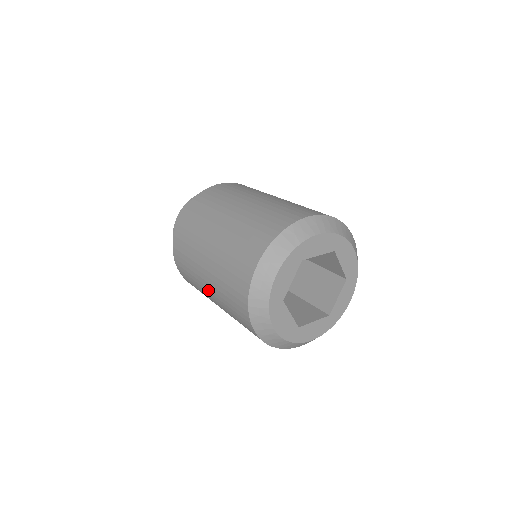
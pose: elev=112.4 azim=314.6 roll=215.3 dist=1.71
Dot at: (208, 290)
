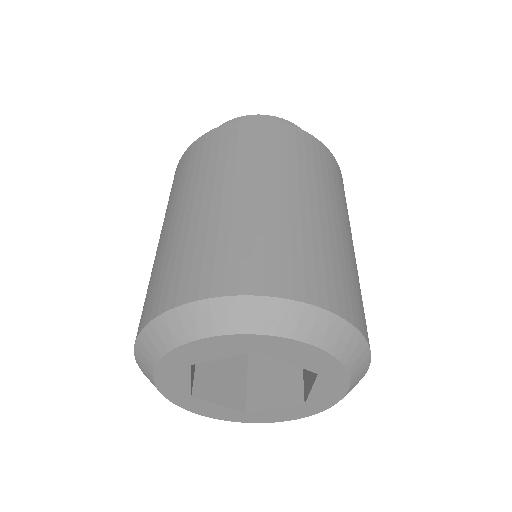
Dot at: occluded
